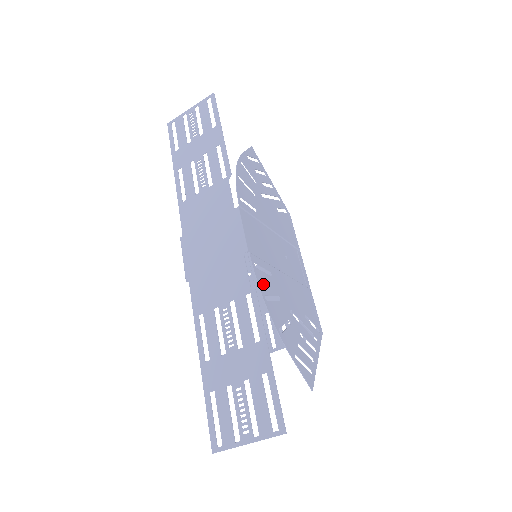
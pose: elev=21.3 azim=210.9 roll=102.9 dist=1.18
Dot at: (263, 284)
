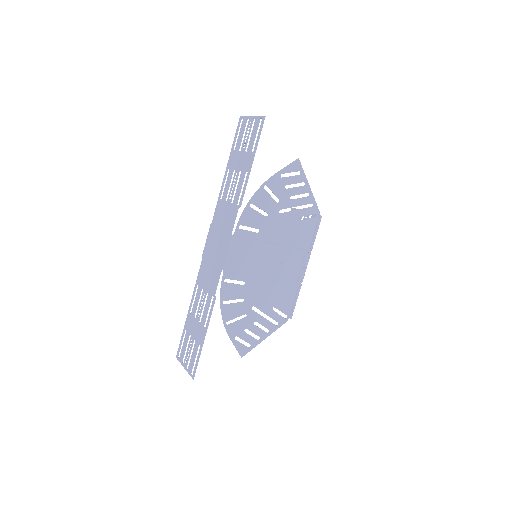
Dot at: (227, 293)
